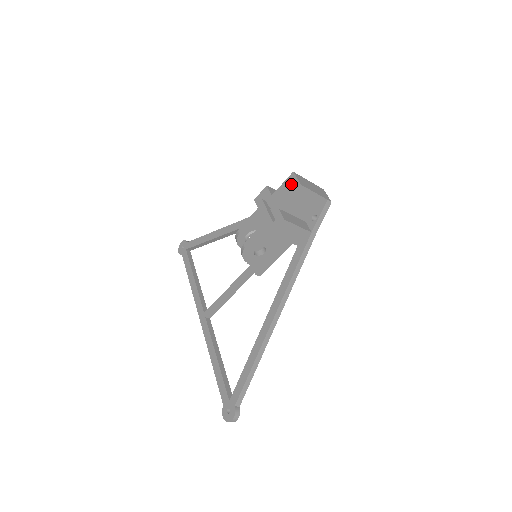
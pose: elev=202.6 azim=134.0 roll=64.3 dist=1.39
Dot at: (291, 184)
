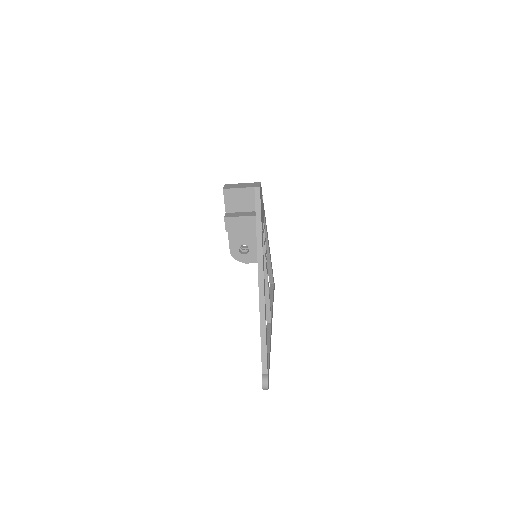
Dot at: occluded
